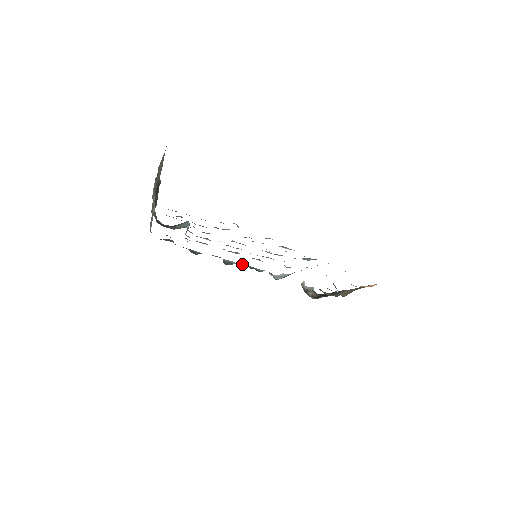
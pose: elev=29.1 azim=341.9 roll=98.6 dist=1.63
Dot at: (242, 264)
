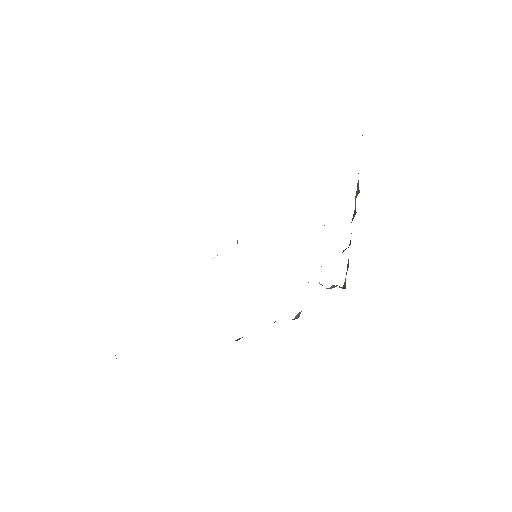
Dot at: occluded
